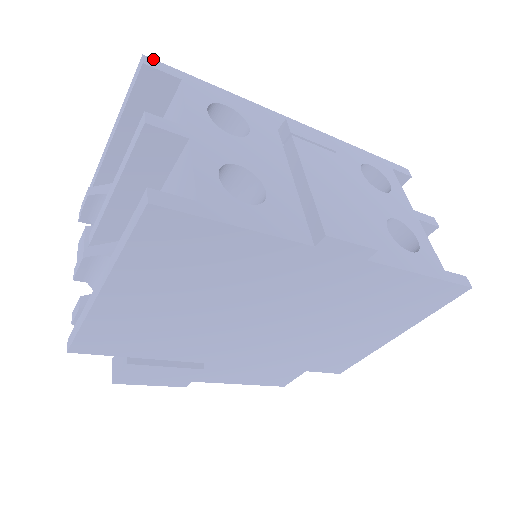
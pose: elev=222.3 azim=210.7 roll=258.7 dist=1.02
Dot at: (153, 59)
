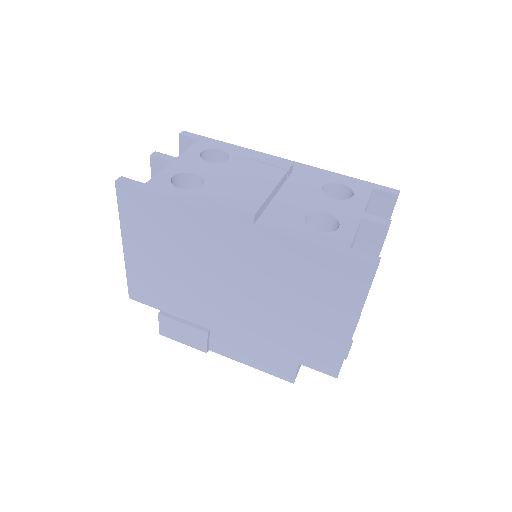
Dot at: (188, 132)
